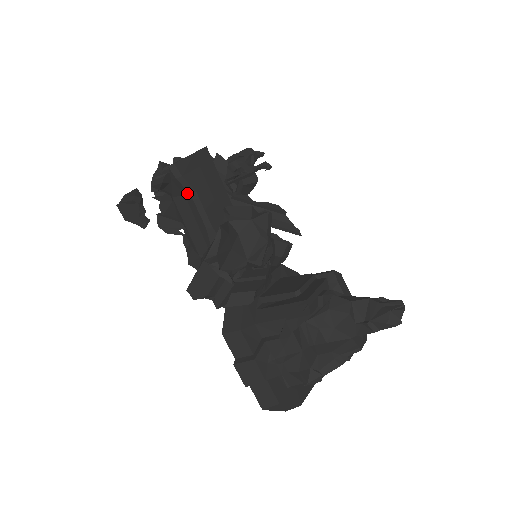
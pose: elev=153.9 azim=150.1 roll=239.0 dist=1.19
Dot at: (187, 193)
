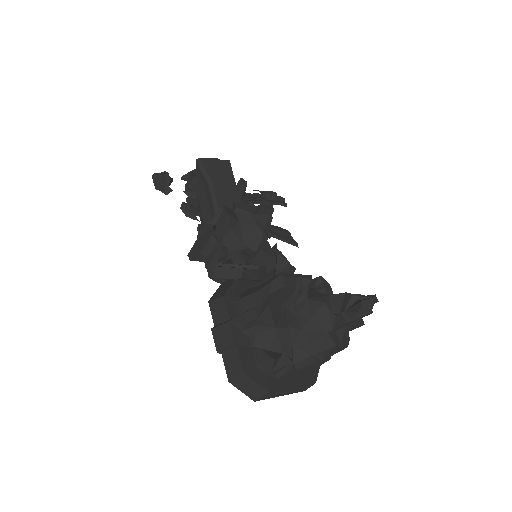
Dot at: (206, 183)
